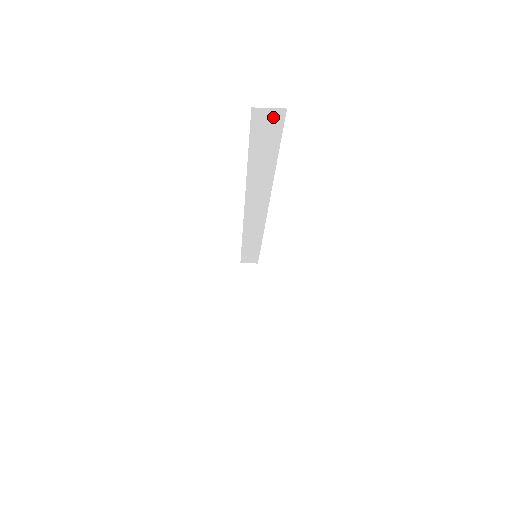
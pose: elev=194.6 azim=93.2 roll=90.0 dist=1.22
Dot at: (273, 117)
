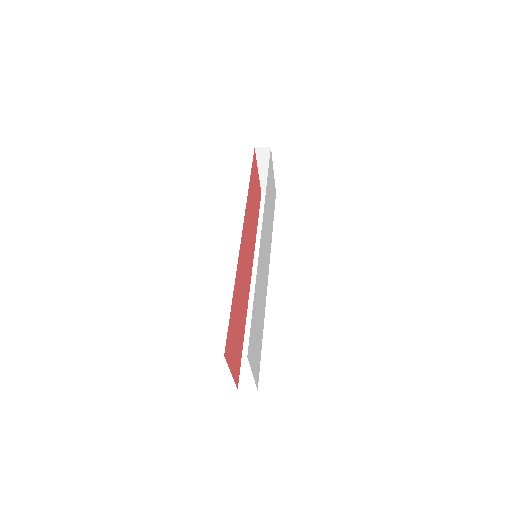
Dot at: occluded
